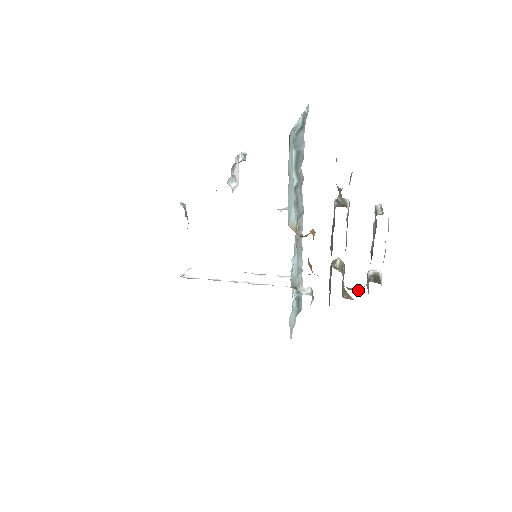
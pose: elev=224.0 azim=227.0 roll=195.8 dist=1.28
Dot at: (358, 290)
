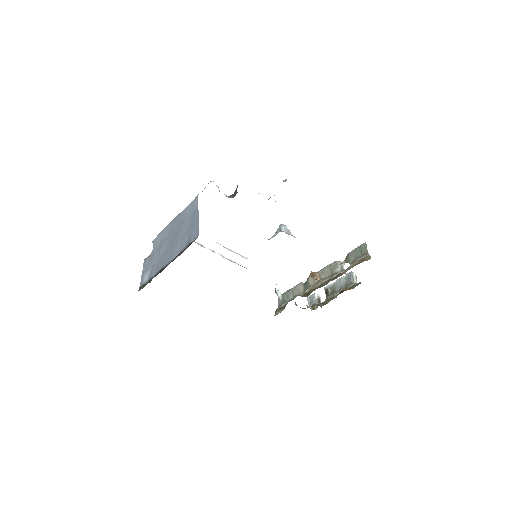
Dot at: (310, 308)
